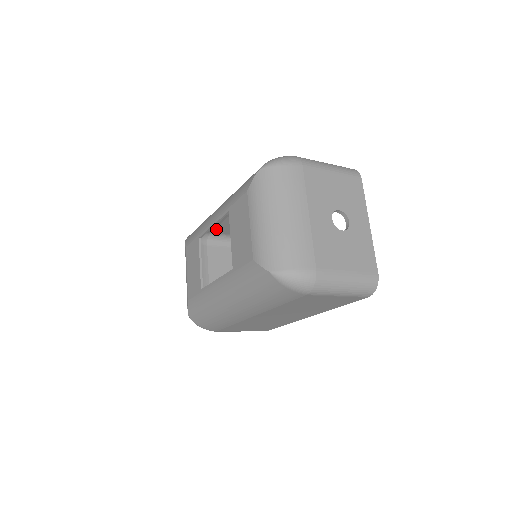
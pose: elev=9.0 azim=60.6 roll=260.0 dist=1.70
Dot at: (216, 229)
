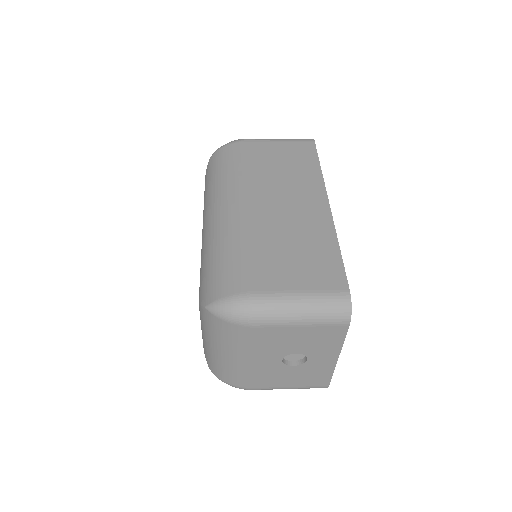
Dot at: occluded
